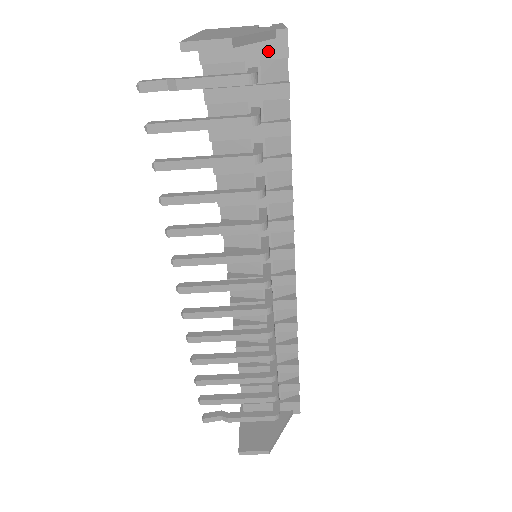
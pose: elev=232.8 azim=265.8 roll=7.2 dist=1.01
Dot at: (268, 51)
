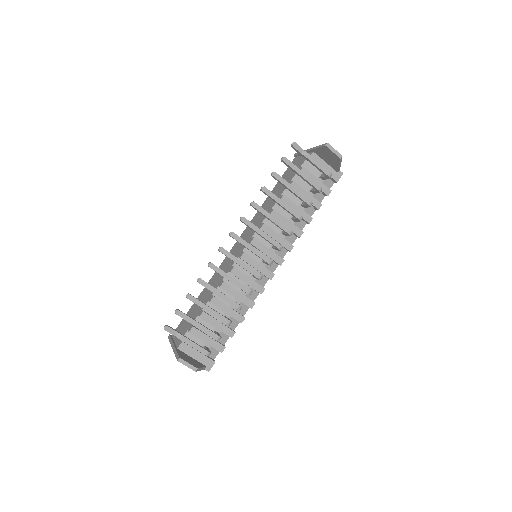
Dot at: (333, 174)
